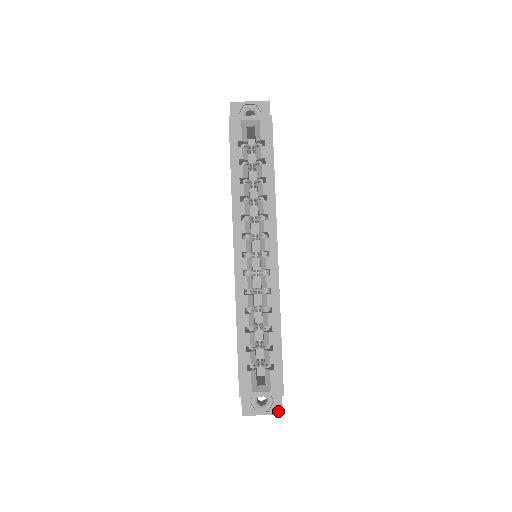
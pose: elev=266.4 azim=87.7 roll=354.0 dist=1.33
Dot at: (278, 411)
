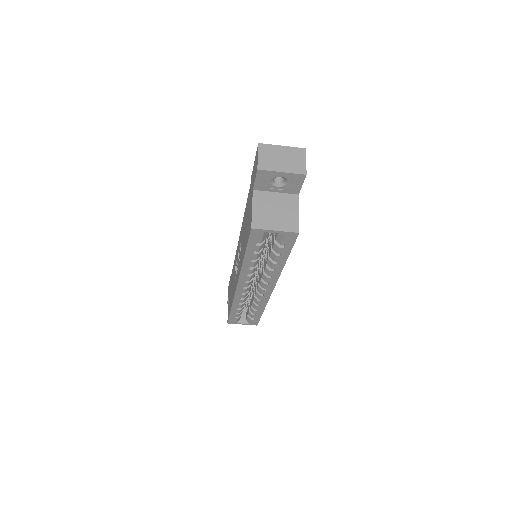
Dot at: occluded
